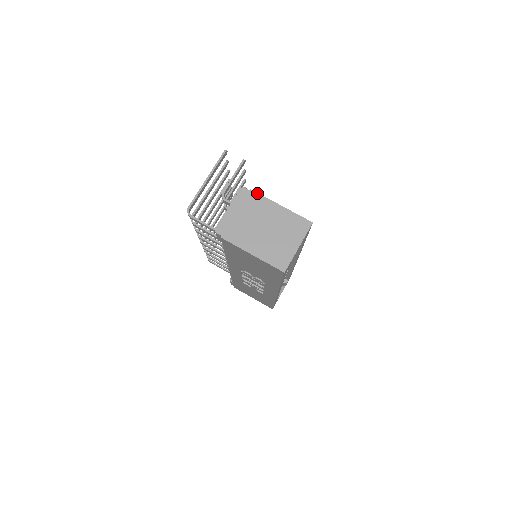
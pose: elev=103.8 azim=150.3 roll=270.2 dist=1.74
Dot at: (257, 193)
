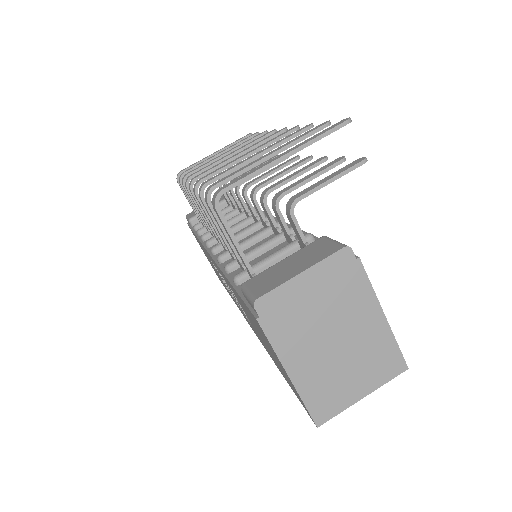
Dot at: (365, 272)
